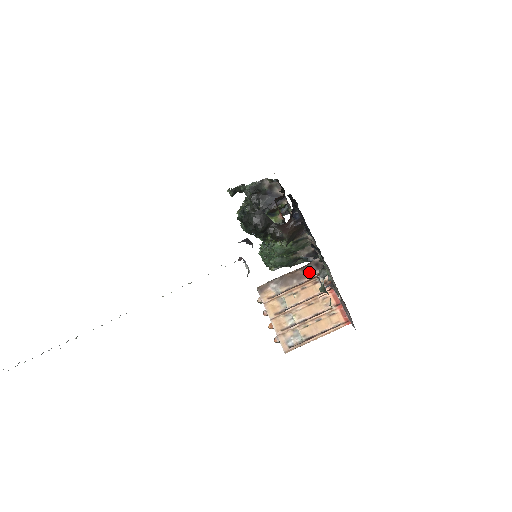
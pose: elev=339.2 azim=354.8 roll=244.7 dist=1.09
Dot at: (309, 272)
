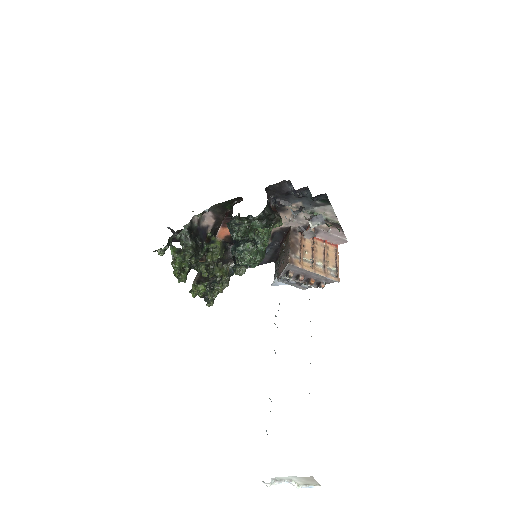
Dot at: (296, 237)
